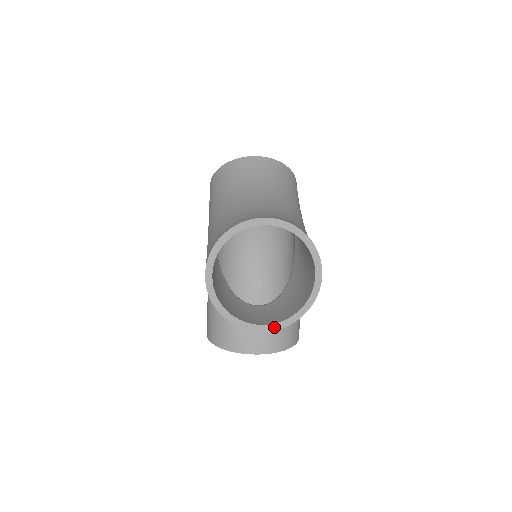
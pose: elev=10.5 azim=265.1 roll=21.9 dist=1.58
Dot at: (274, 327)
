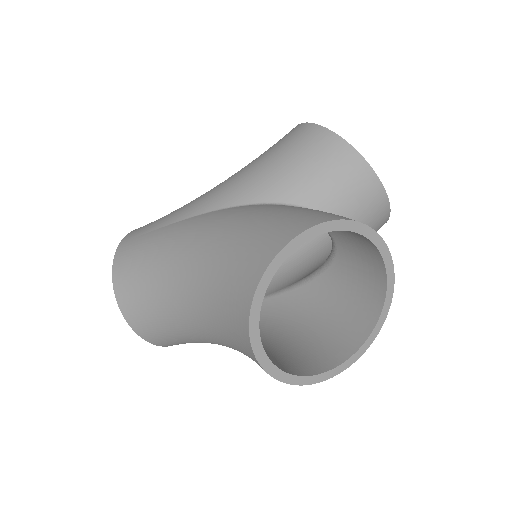
Dot at: (386, 199)
